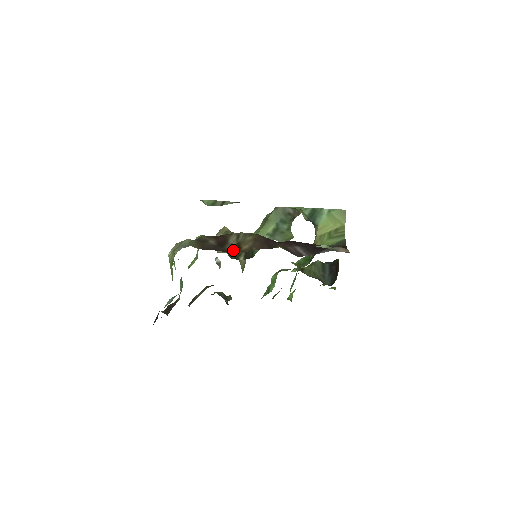
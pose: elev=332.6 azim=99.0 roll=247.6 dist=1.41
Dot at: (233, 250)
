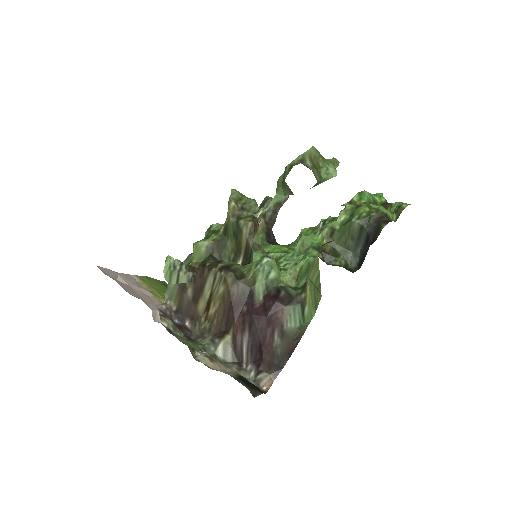
Dot at: (202, 312)
